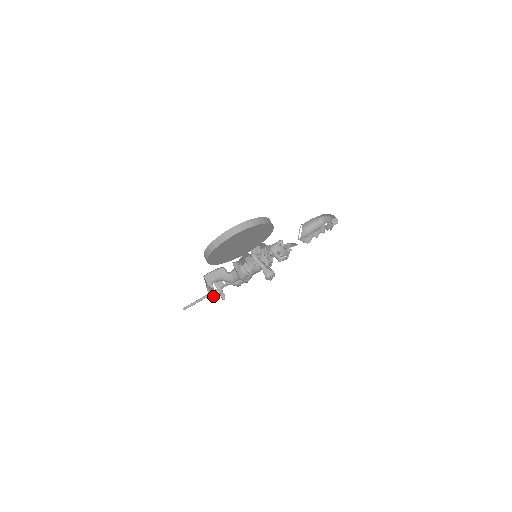
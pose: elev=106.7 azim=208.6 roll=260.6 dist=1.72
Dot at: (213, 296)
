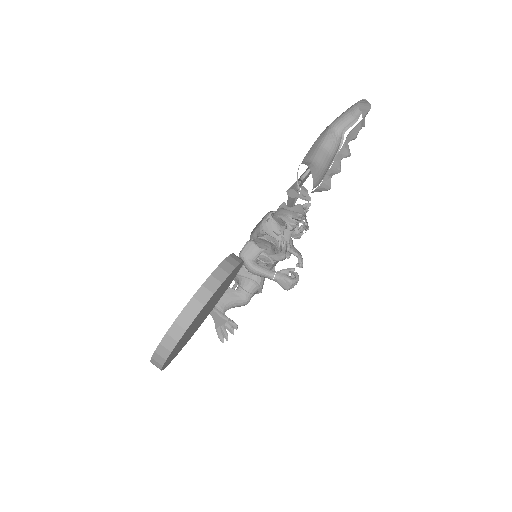
Dot at: (233, 333)
